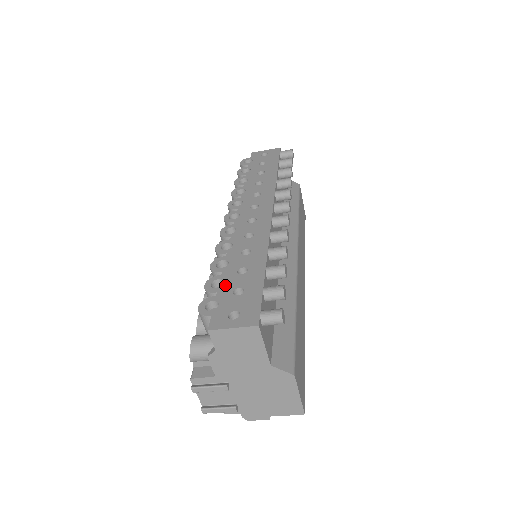
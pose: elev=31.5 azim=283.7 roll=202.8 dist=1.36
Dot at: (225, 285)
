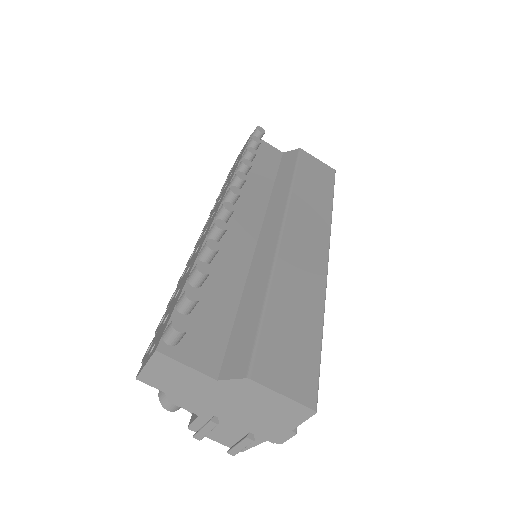
Dot at: (163, 319)
